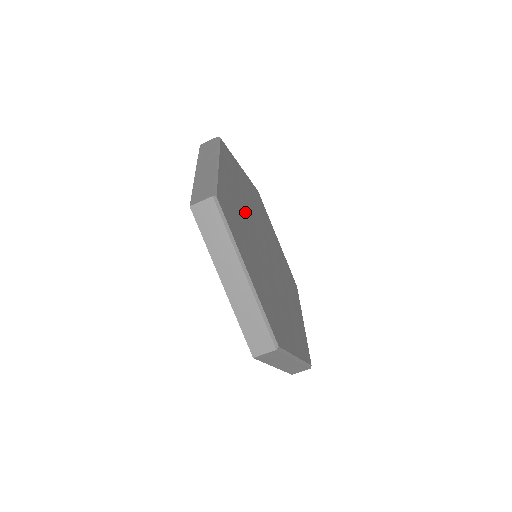
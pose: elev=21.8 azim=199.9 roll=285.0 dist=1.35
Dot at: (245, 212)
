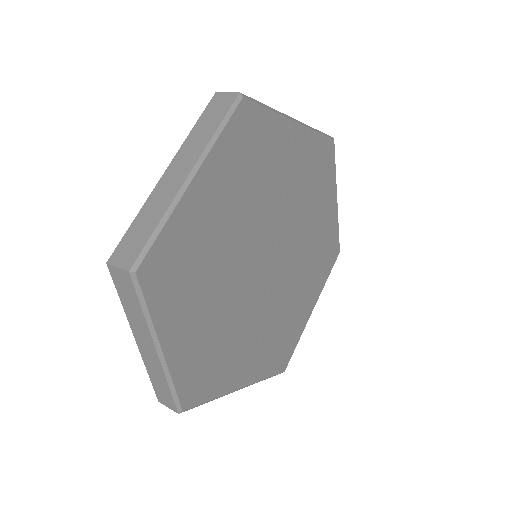
Dot at: (282, 195)
